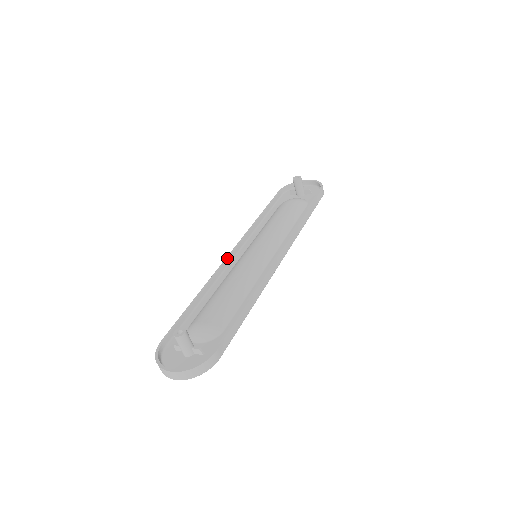
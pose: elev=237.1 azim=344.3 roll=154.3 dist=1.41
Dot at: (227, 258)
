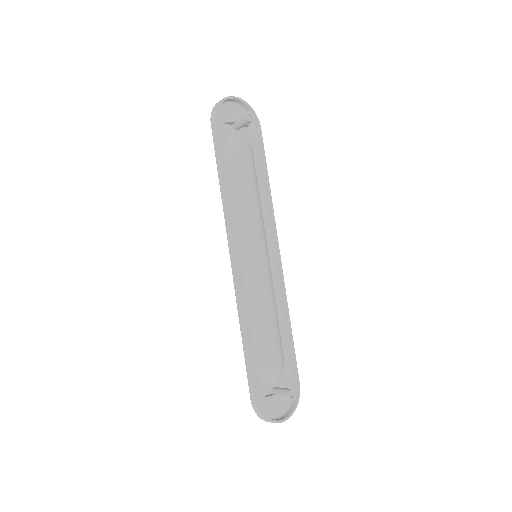
Dot at: occluded
